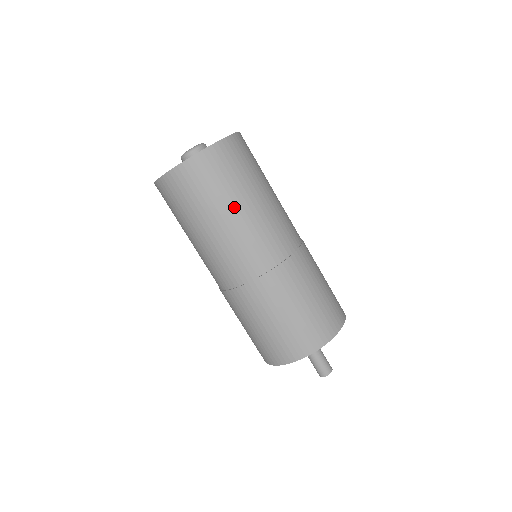
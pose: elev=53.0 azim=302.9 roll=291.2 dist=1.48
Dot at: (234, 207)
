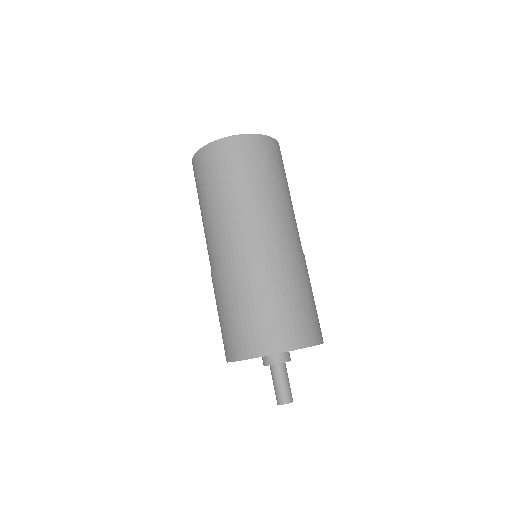
Dot at: (213, 199)
